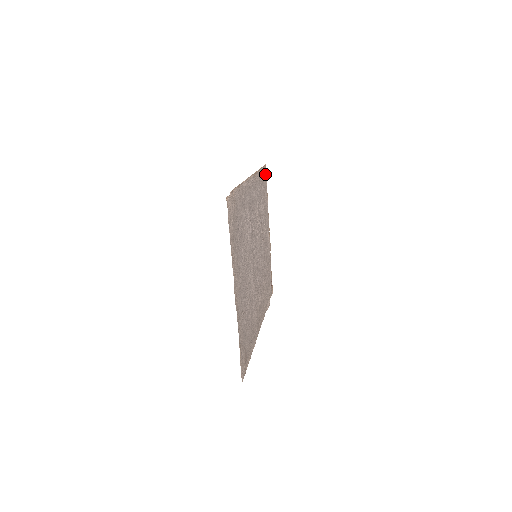
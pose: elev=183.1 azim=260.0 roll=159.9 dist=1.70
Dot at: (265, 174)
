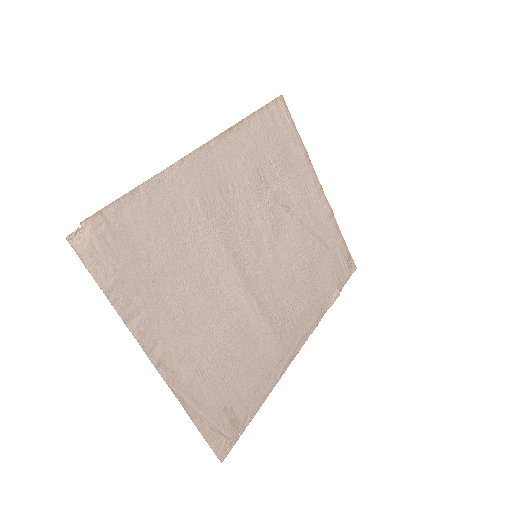
Dot at: (282, 111)
